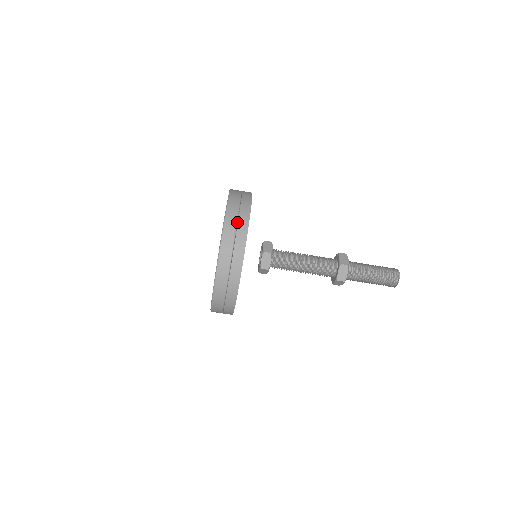
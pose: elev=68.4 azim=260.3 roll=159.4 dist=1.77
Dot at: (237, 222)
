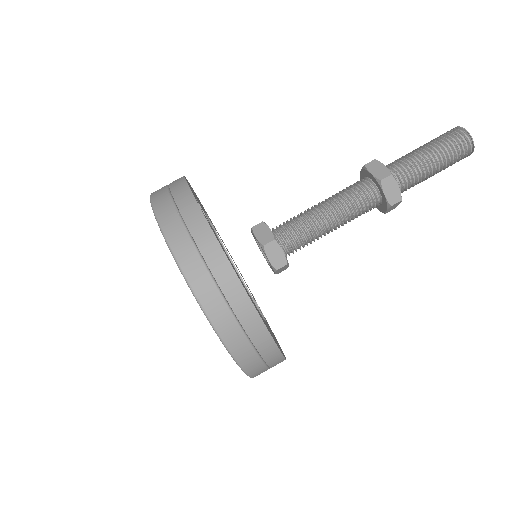
Dot at: (194, 243)
